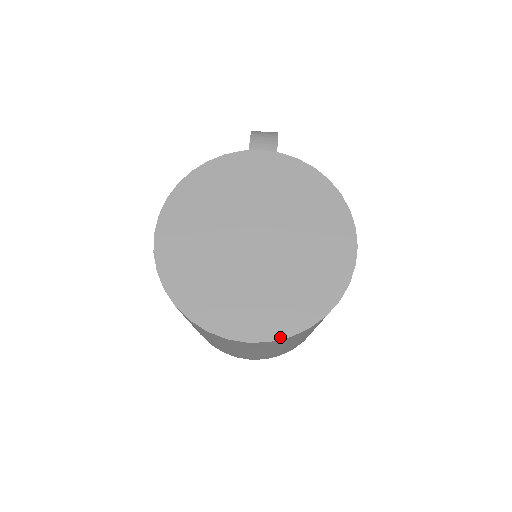
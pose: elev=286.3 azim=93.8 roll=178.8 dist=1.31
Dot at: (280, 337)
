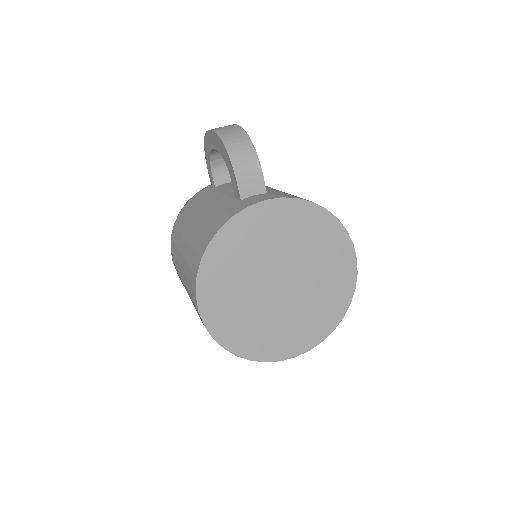
Dot at: (316, 344)
